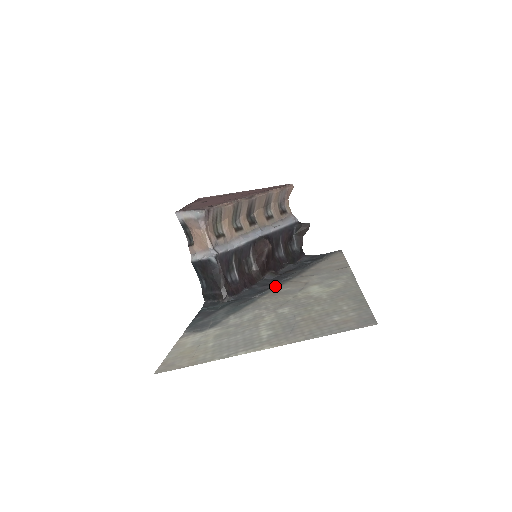
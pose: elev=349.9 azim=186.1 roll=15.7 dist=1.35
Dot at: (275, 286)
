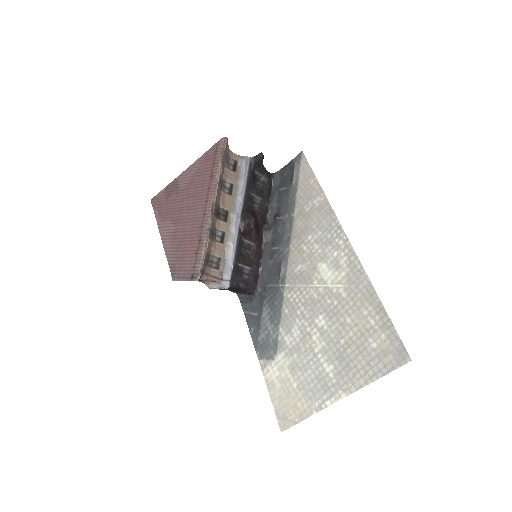
Dot at: (284, 260)
